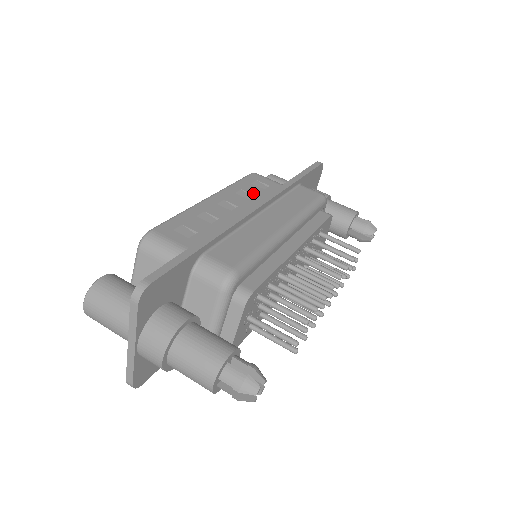
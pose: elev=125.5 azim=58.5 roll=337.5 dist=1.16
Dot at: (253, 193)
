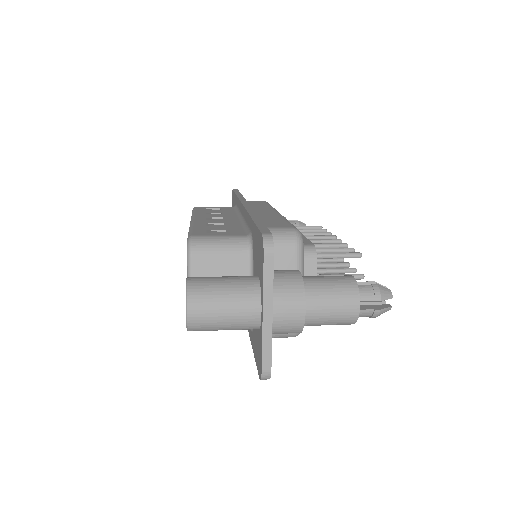
Dot at: (218, 212)
